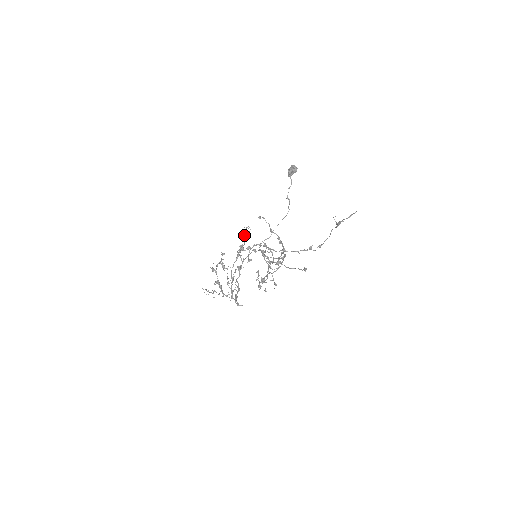
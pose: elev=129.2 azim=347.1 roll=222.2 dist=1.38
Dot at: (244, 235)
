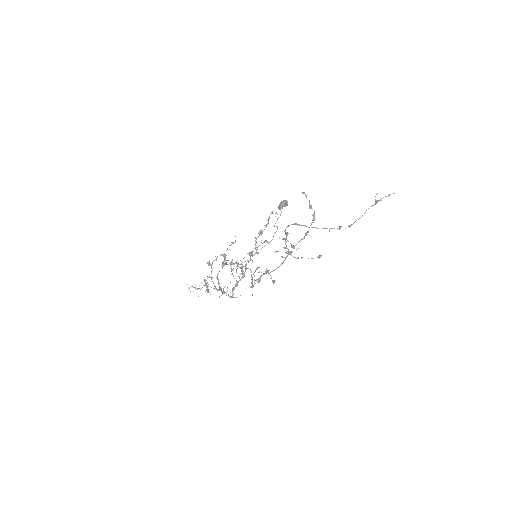
Dot at: (268, 220)
